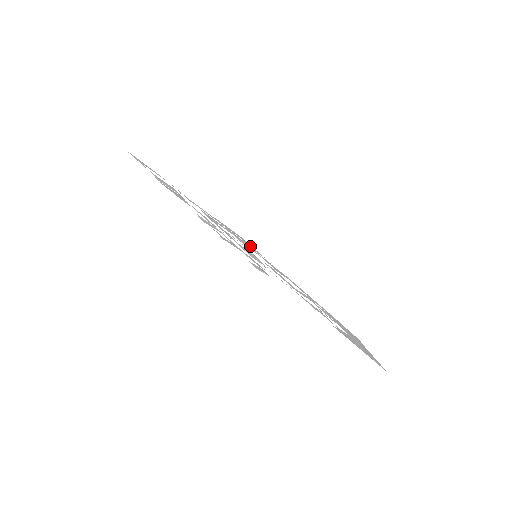
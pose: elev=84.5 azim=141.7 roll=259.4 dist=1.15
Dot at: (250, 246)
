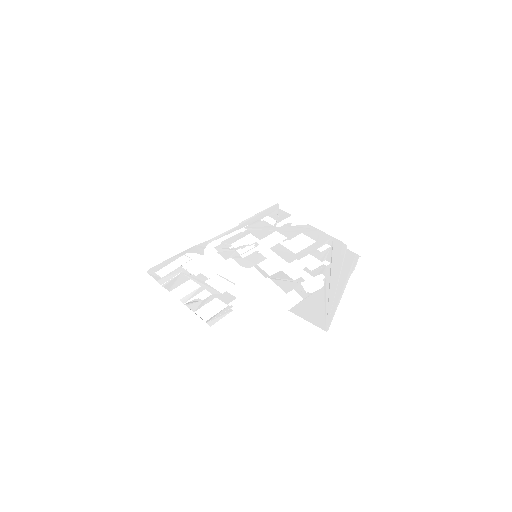
Dot at: (277, 217)
